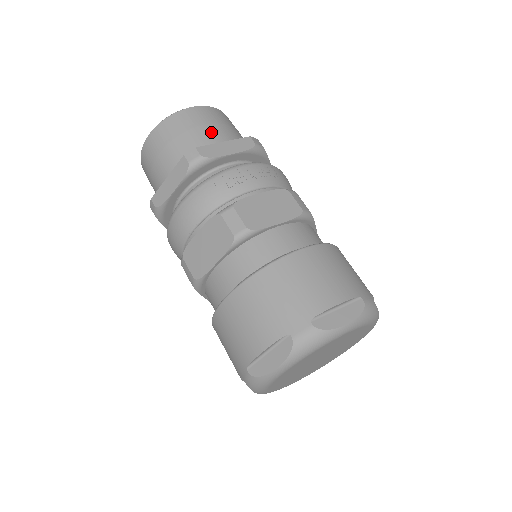
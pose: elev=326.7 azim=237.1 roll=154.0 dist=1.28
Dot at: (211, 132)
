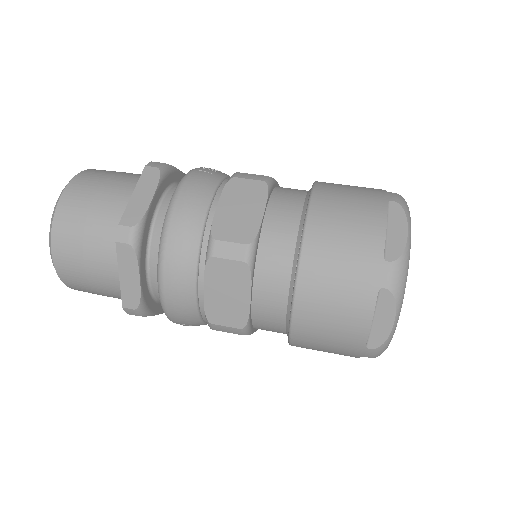
Dot at: occluded
